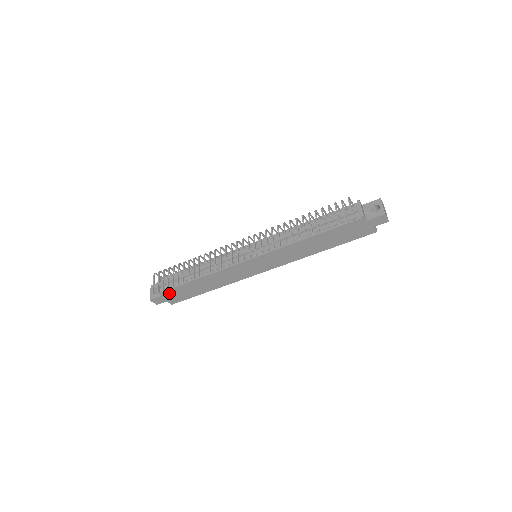
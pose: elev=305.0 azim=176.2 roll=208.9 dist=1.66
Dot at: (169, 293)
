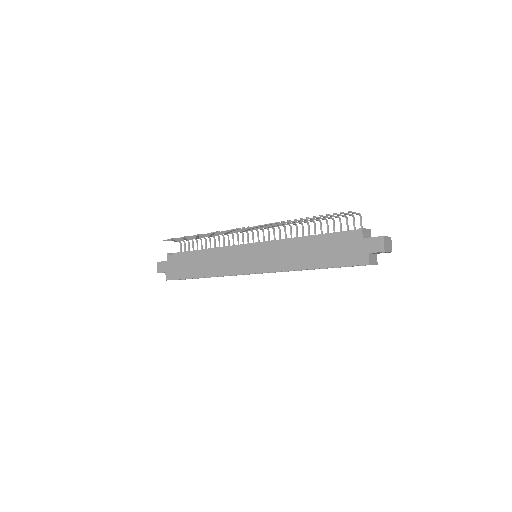
Dot at: (173, 260)
